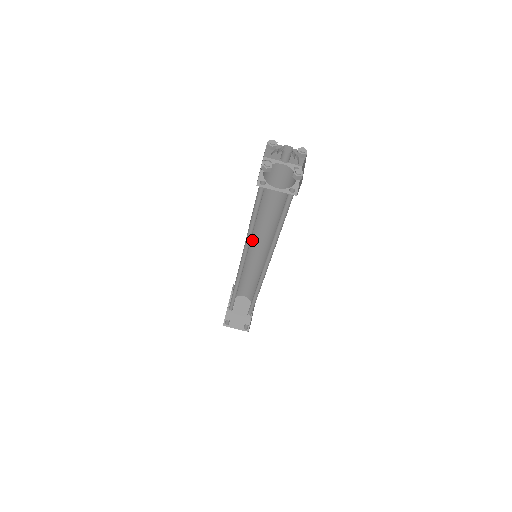
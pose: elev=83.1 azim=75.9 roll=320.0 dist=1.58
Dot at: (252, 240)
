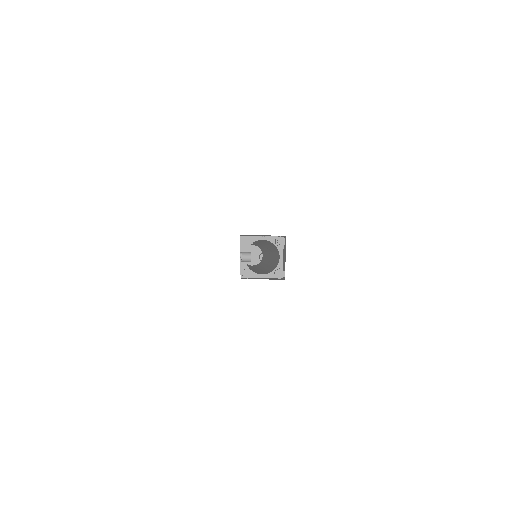
Dot at: occluded
